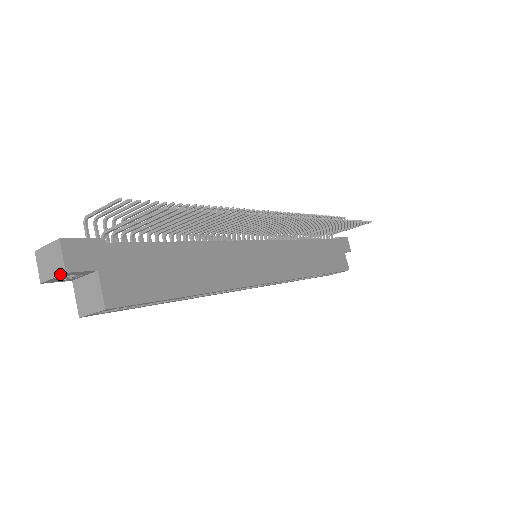
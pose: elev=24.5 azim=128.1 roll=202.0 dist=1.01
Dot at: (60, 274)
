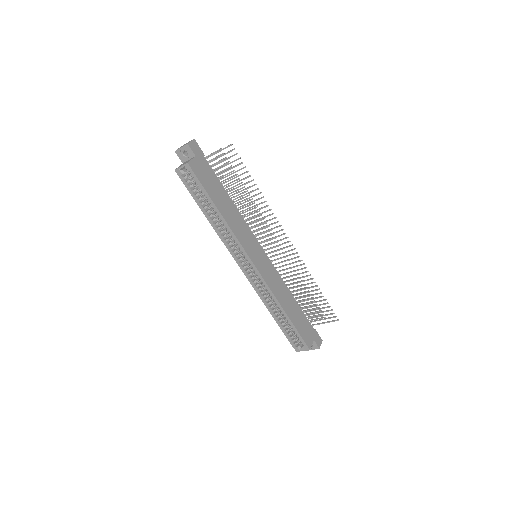
Dot at: (185, 145)
